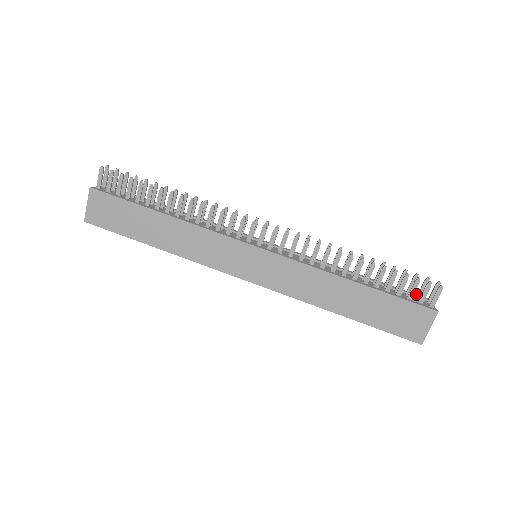
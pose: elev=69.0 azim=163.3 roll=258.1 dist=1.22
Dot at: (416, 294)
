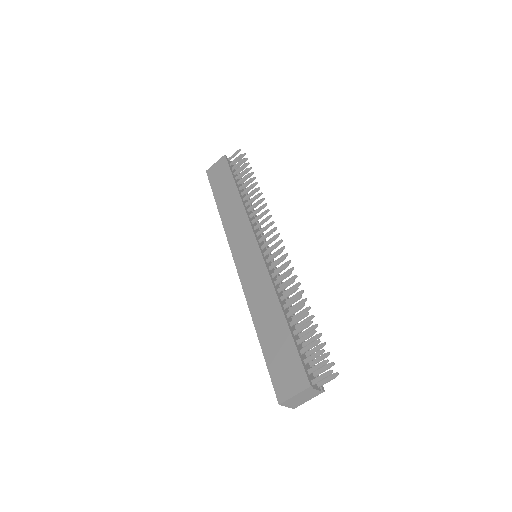
Dot at: occluded
